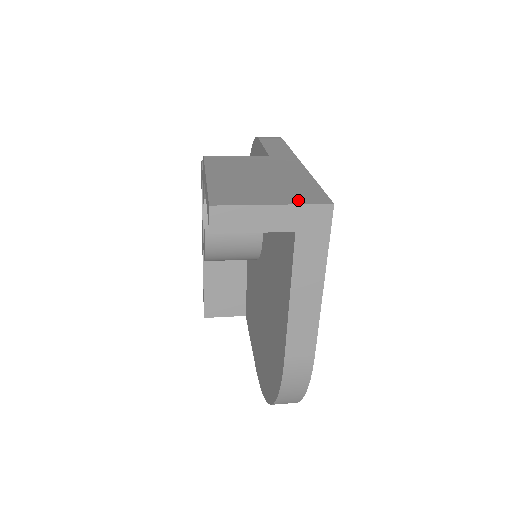
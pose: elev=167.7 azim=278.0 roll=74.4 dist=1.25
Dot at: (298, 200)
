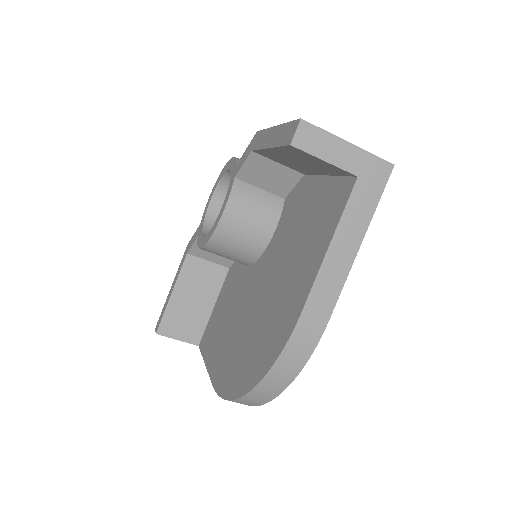
Dot at: occluded
